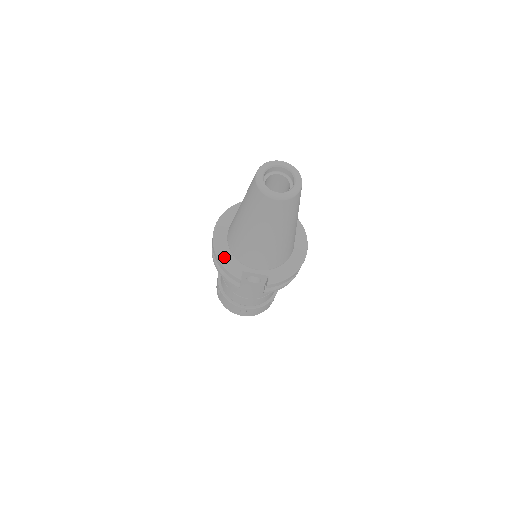
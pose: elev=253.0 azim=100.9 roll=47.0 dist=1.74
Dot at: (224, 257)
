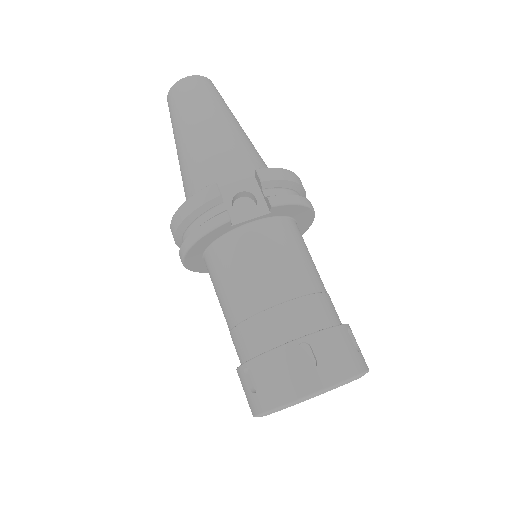
Dot at: occluded
